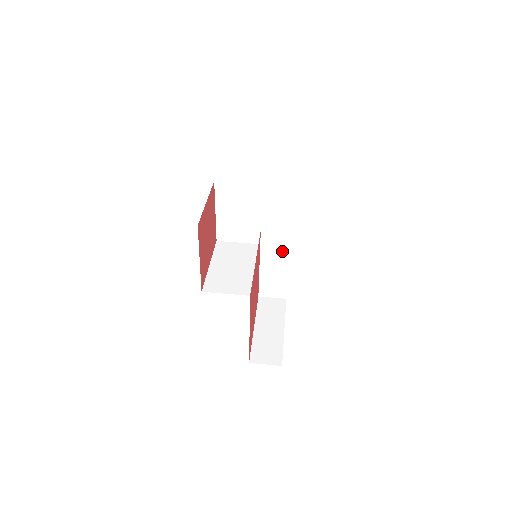
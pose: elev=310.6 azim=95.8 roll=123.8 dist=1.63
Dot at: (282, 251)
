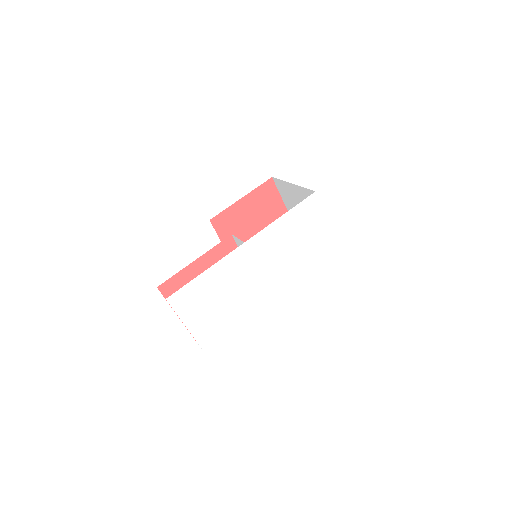
Dot at: occluded
